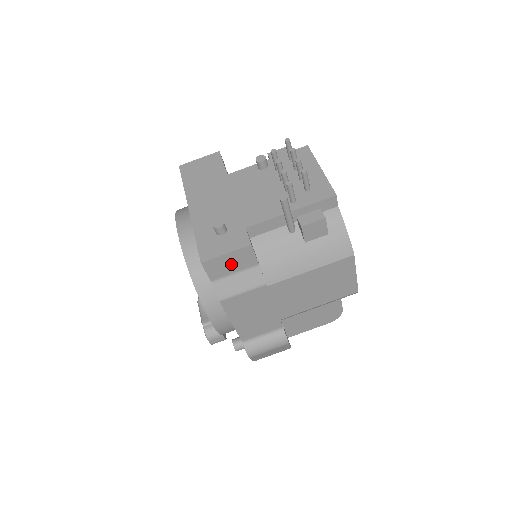
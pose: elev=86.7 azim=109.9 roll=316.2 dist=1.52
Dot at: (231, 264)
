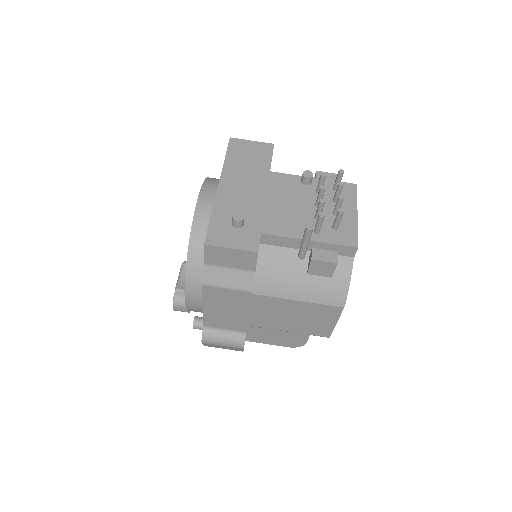
Dot at: (231, 259)
